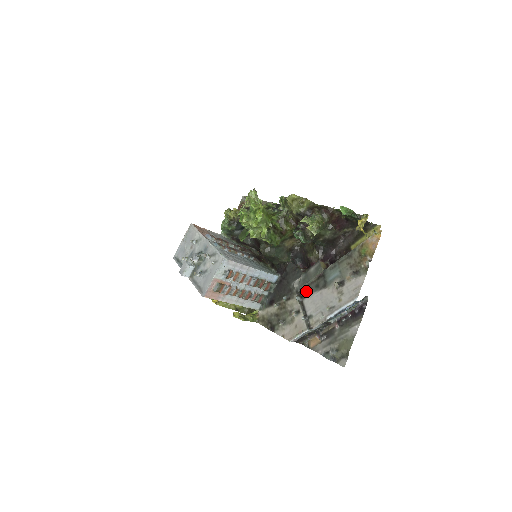
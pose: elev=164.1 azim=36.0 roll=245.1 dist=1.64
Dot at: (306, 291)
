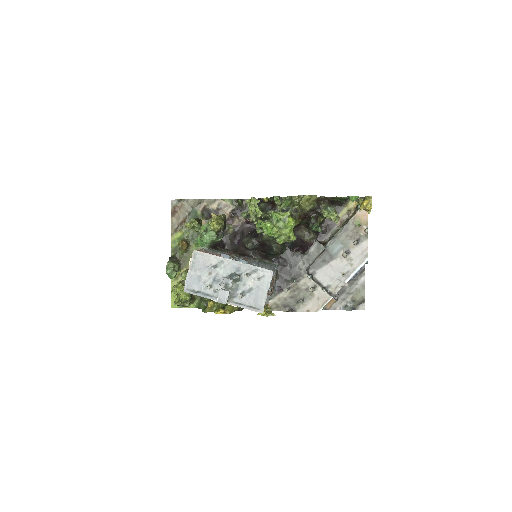
Dot at: (314, 268)
